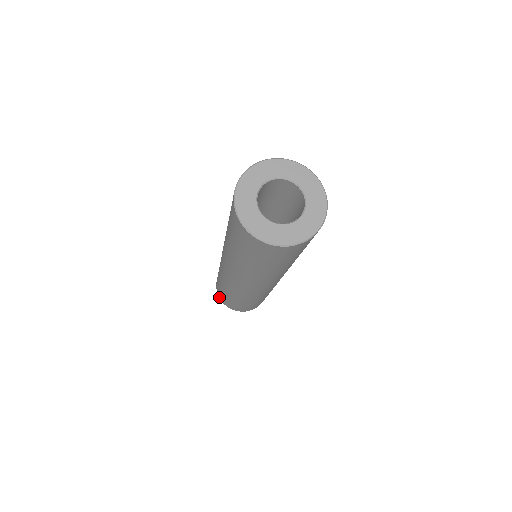
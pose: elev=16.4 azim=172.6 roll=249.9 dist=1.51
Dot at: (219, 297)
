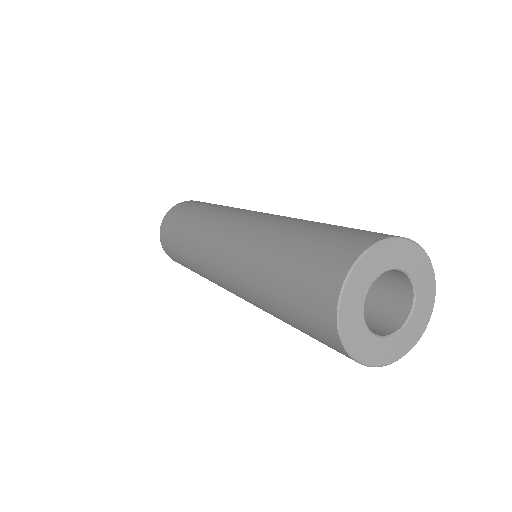
Dot at: occluded
